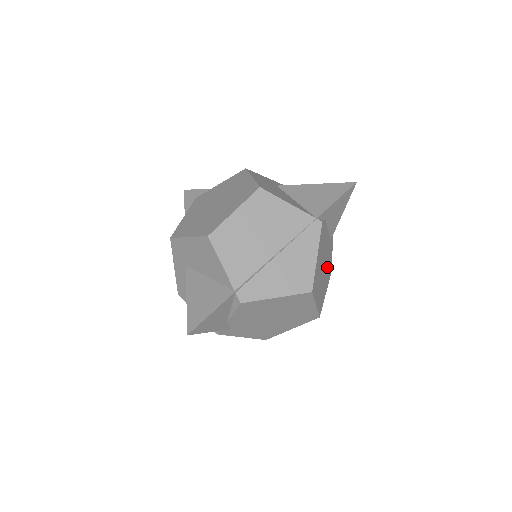
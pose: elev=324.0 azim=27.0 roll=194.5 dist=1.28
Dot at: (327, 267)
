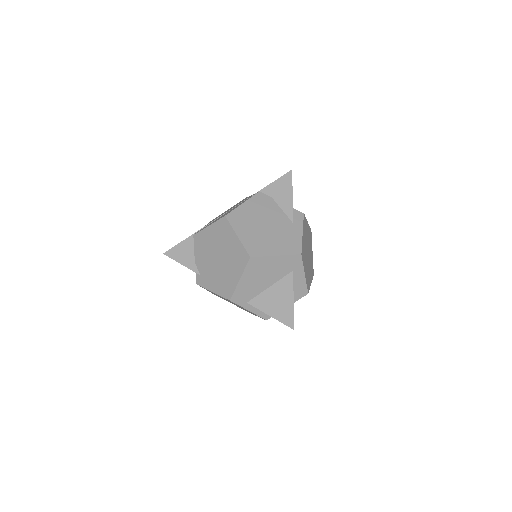
Dot at: (281, 237)
